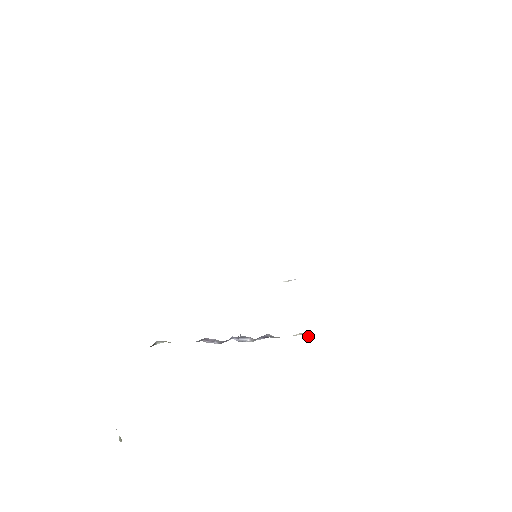
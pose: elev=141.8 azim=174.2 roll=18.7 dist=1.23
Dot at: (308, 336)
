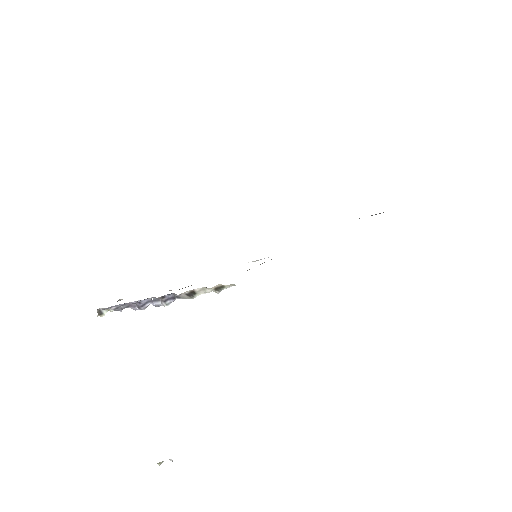
Dot at: (217, 293)
